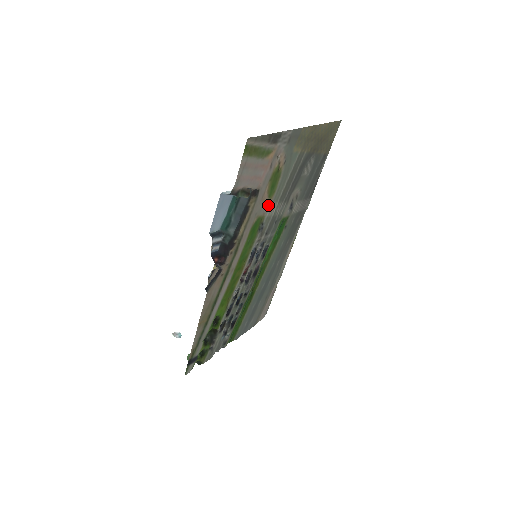
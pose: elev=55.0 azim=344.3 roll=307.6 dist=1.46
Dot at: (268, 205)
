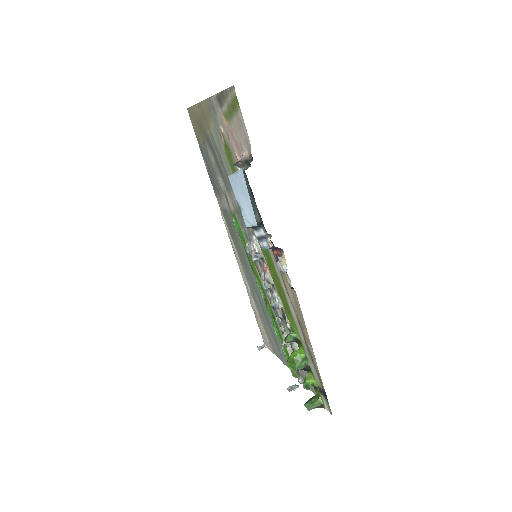
Dot at: occluded
